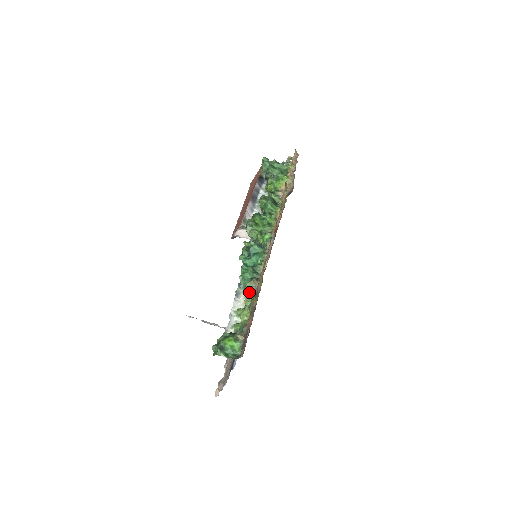
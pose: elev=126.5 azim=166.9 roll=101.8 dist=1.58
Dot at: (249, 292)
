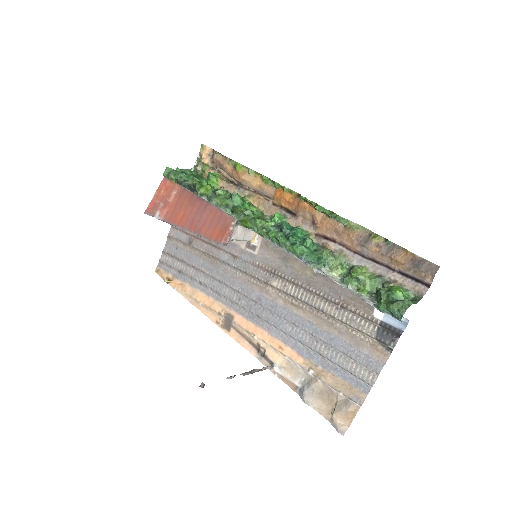
Dot at: (332, 259)
